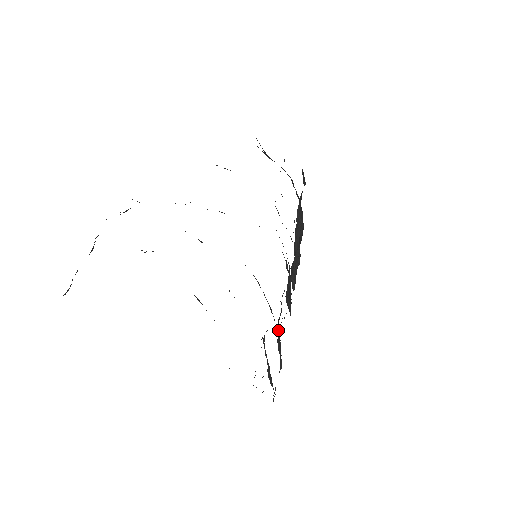
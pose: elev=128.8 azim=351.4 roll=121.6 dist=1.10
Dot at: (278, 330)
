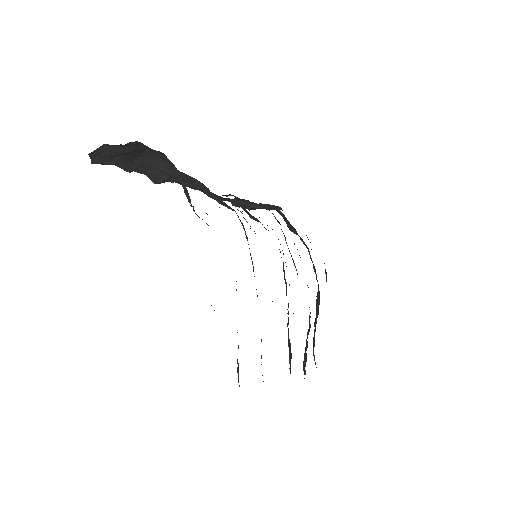
Dot at: occluded
